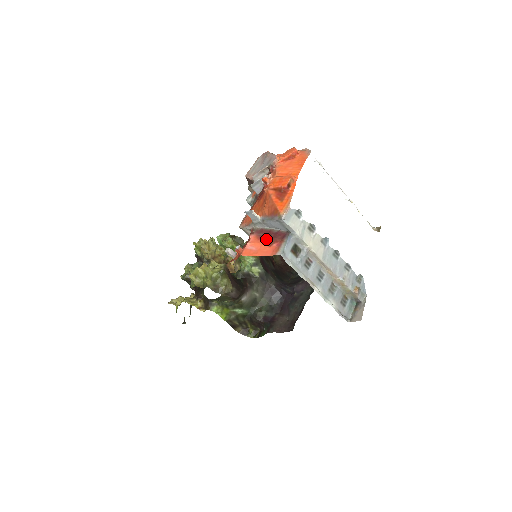
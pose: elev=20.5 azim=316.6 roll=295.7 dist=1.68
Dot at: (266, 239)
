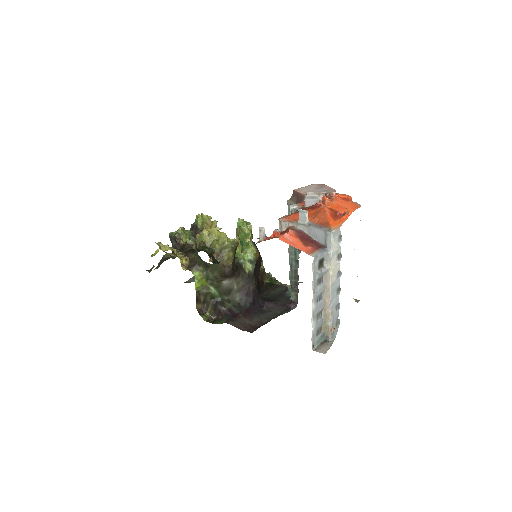
Dot at: (304, 240)
